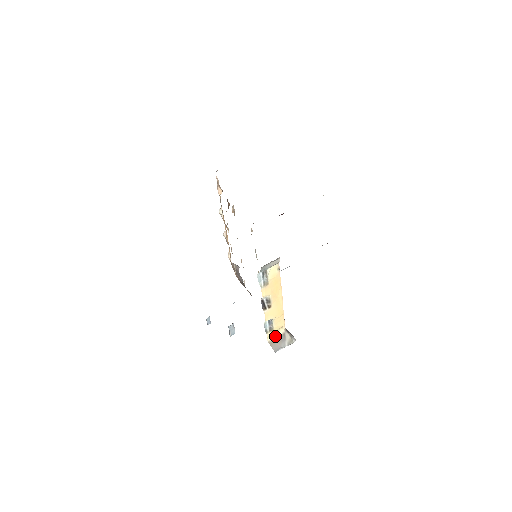
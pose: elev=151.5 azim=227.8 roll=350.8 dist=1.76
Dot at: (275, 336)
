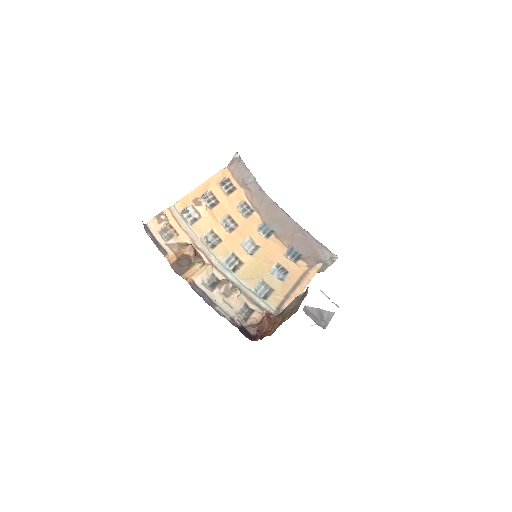
Dot at: occluded
